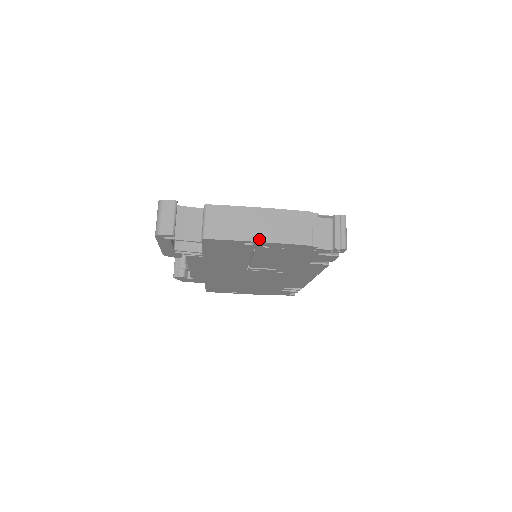
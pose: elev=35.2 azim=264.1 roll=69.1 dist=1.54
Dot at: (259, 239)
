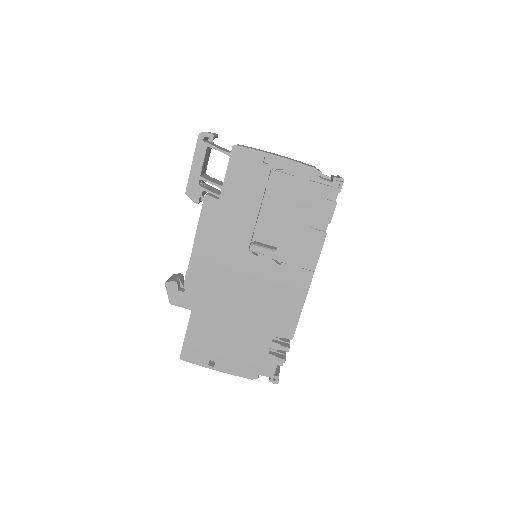
Dot at: (276, 155)
